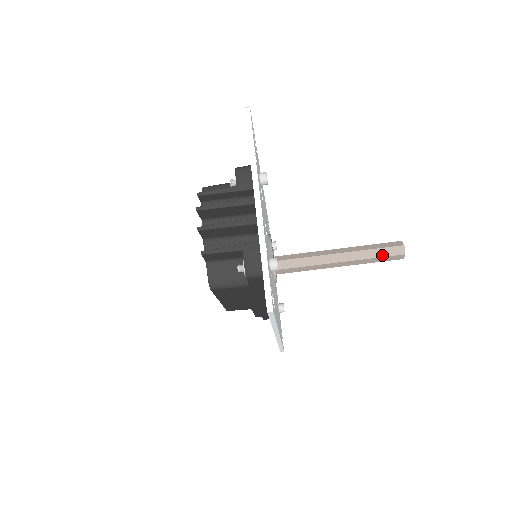
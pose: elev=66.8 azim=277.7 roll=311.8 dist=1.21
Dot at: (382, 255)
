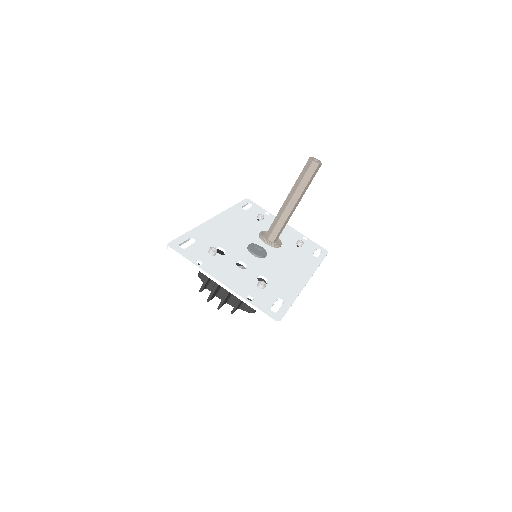
Dot at: (309, 178)
